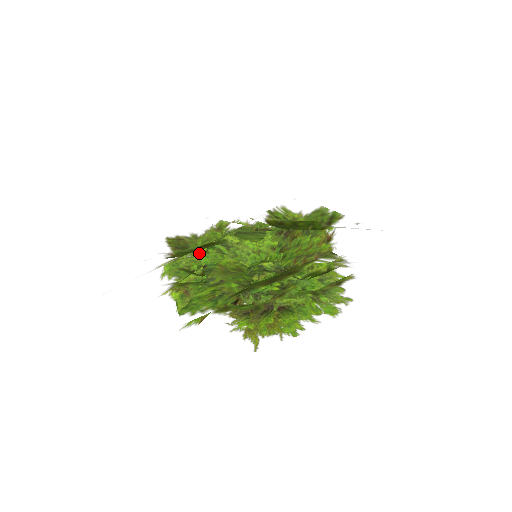
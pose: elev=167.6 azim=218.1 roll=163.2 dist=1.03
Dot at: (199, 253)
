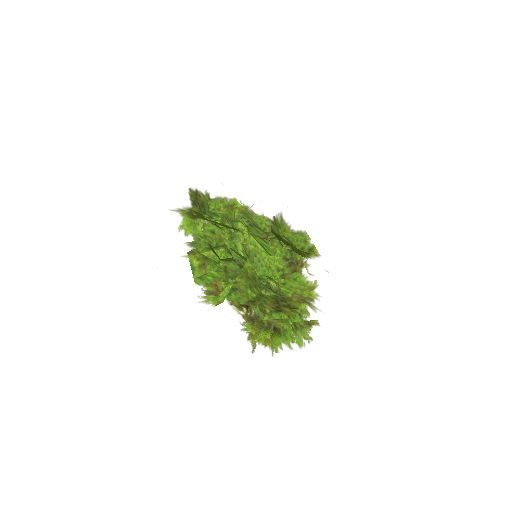
Dot at: (230, 246)
